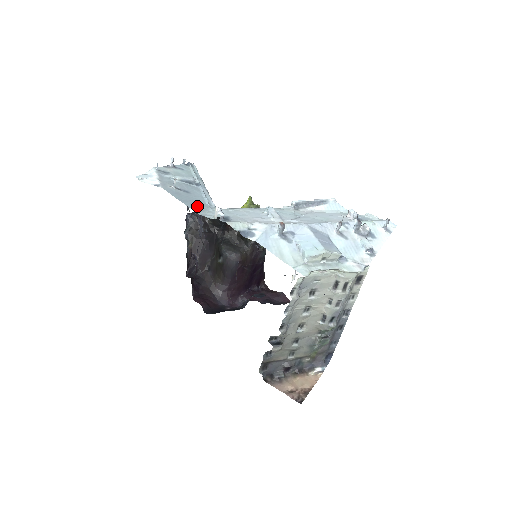
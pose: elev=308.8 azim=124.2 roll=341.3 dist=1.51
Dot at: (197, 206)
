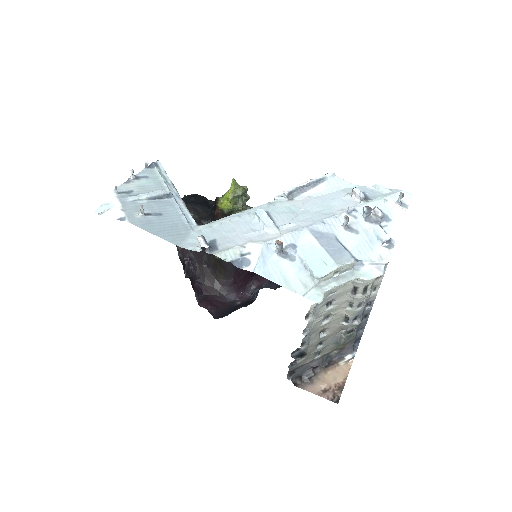
Dot at: (175, 234)
